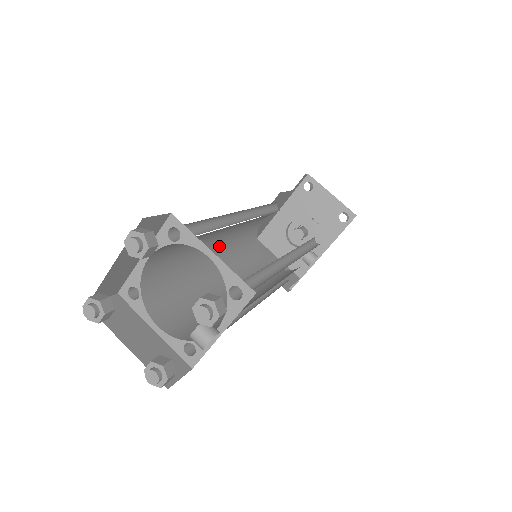
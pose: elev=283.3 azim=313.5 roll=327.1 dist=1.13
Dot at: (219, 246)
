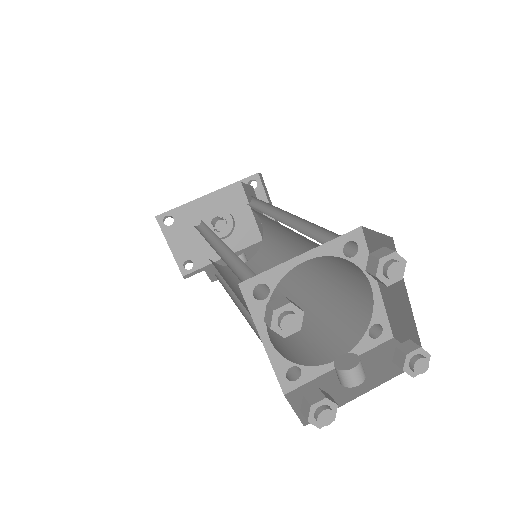
Dot at: occluded
